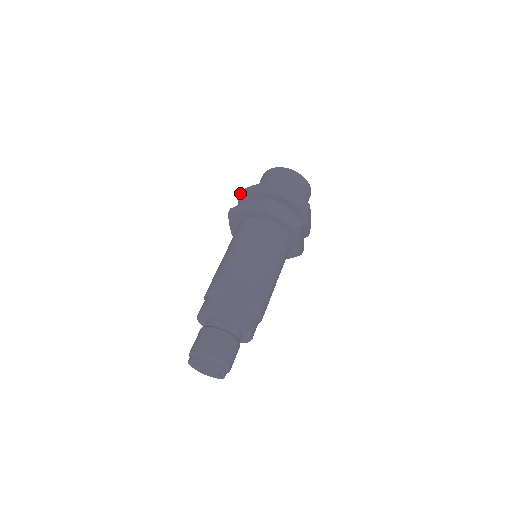
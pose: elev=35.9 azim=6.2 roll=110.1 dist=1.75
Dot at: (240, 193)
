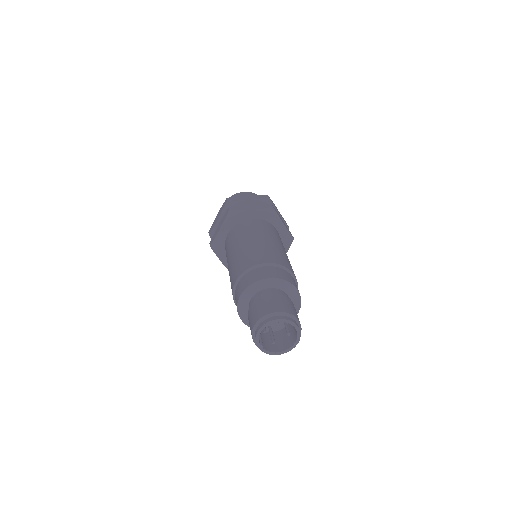
Dot at: (210, 231)
